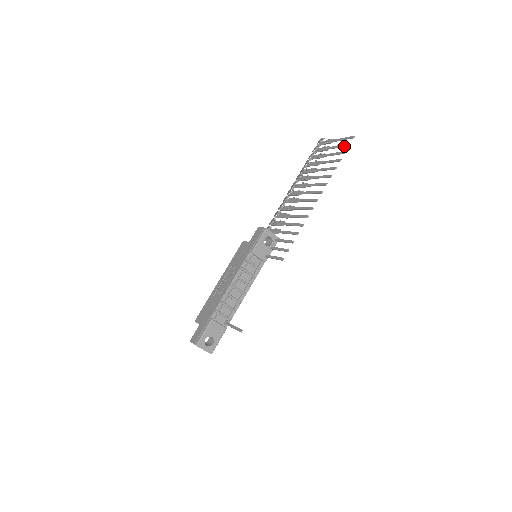
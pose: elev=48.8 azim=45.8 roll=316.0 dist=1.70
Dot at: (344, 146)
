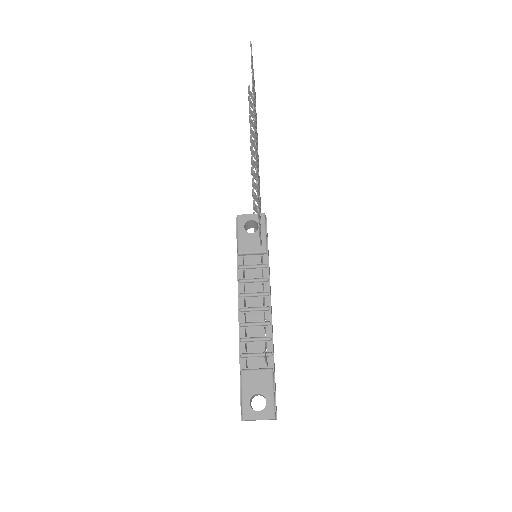
Dot at: occluded
